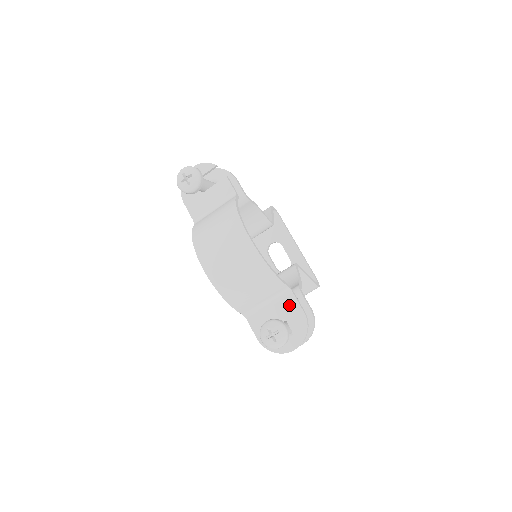
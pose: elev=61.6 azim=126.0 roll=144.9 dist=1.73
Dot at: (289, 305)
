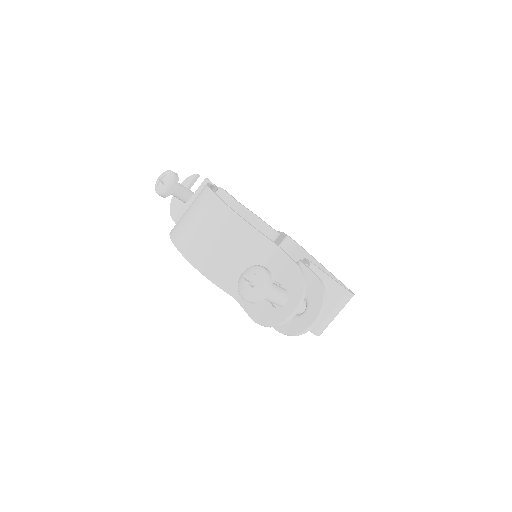
Dot at: (279, 263)
